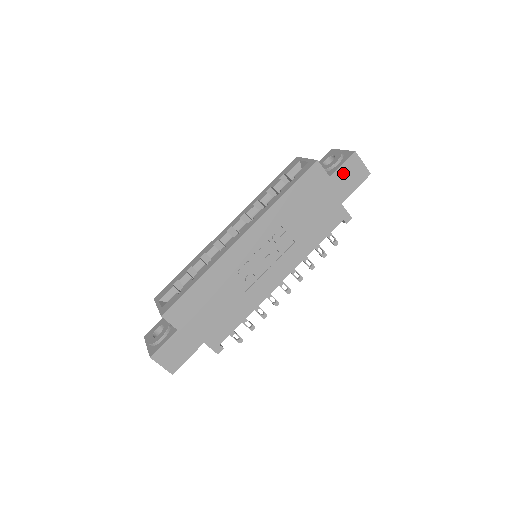
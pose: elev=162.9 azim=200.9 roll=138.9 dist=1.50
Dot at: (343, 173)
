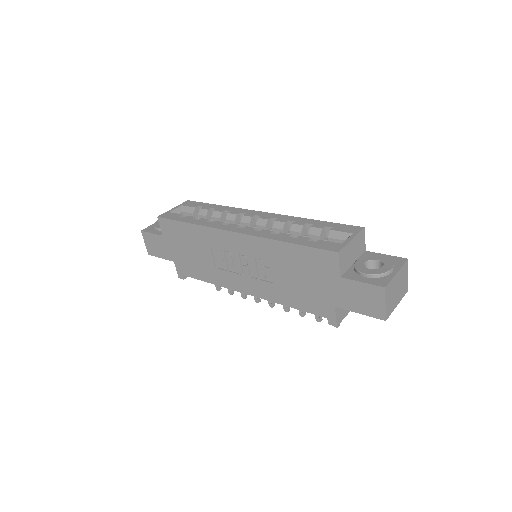
Dot at: (356, 289)
